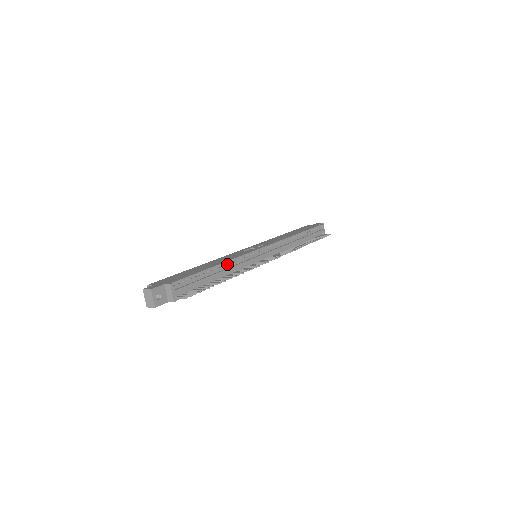
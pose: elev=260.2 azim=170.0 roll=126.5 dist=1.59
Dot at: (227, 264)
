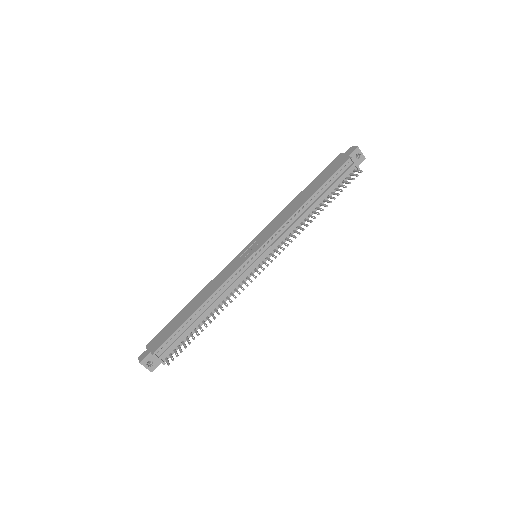
Dot at: (212, 298)
